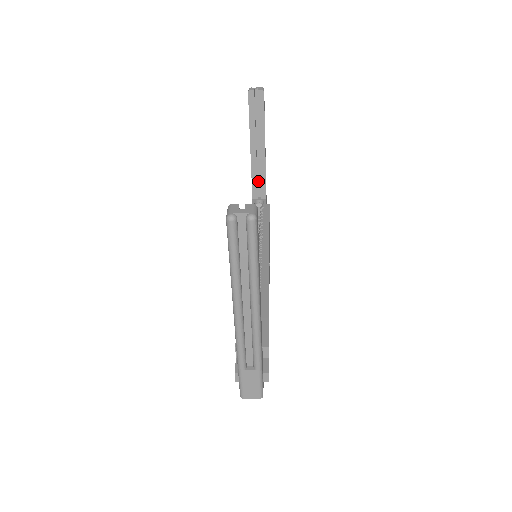
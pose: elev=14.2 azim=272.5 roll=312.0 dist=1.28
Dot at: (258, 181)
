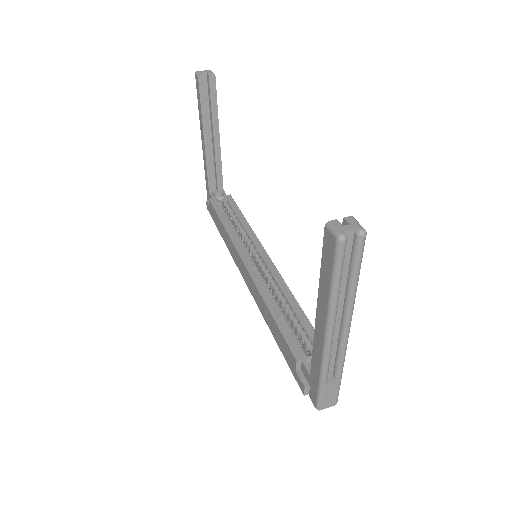
Dot at: occluded
